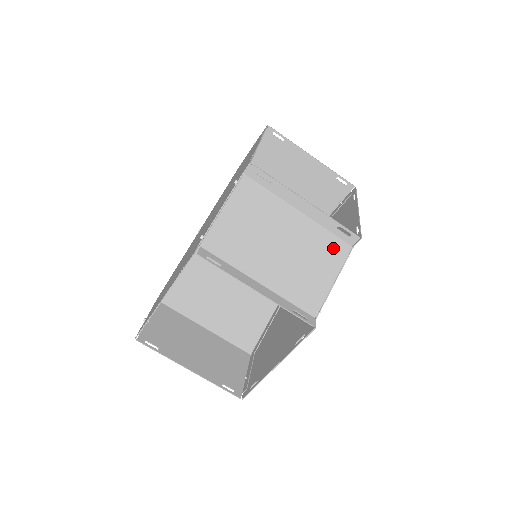
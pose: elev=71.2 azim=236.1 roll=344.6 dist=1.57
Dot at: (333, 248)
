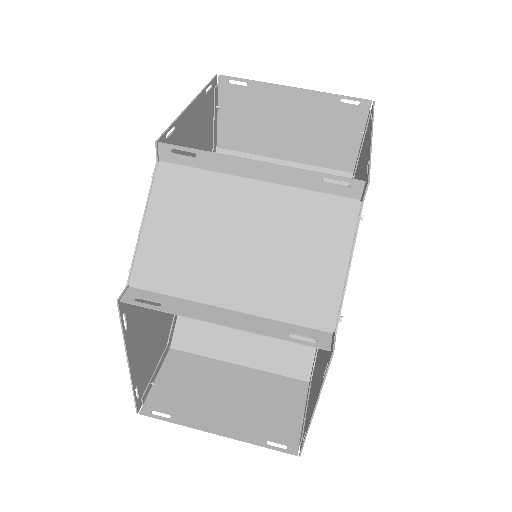
Dot at: (328, 214)
